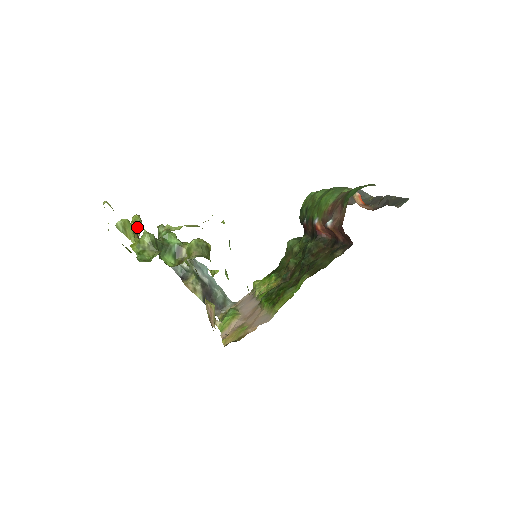
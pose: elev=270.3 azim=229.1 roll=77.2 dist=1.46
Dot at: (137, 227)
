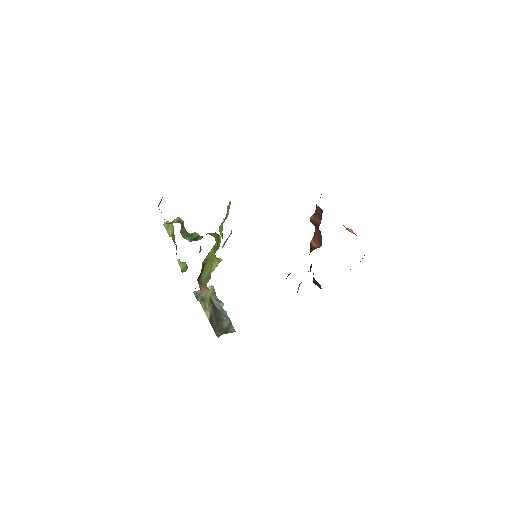
Dot at: (181, 263)
